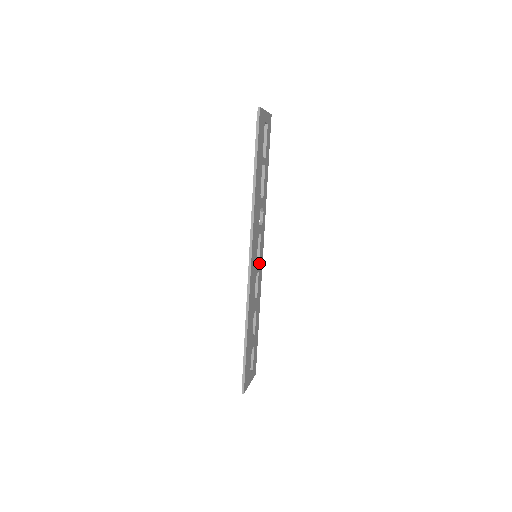
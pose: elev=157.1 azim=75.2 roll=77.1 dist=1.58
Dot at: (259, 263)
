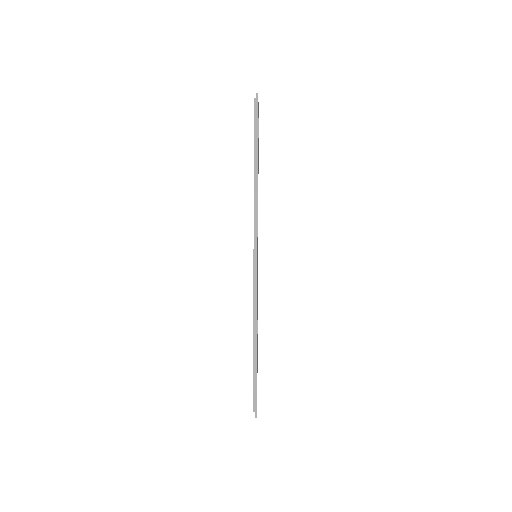
Dot at: occluded
